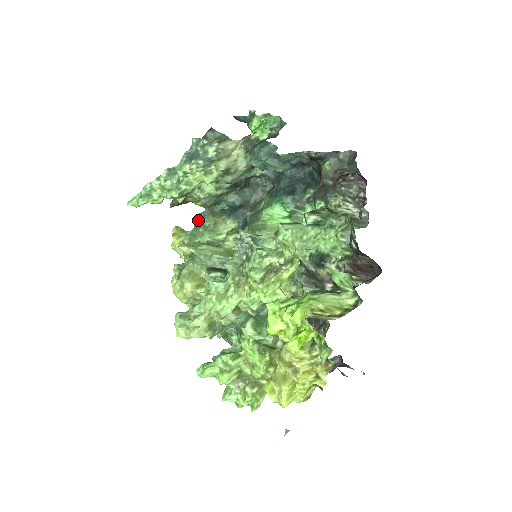
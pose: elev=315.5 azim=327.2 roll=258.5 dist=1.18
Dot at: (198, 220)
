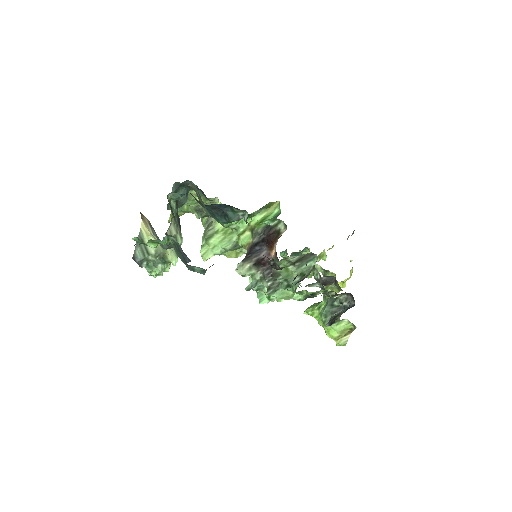
Dot at: occluded
